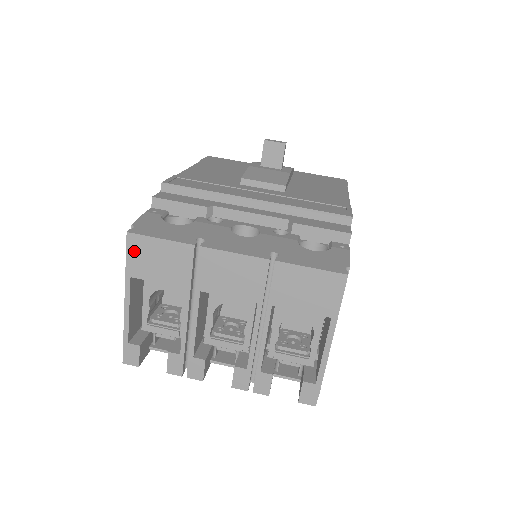
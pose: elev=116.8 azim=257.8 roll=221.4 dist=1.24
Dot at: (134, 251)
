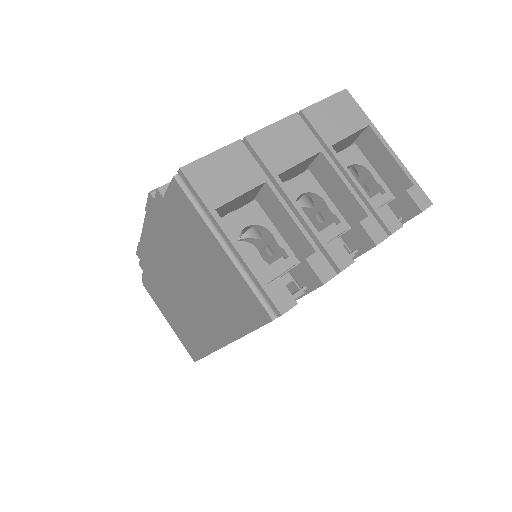
Dot at: (199, 181)
